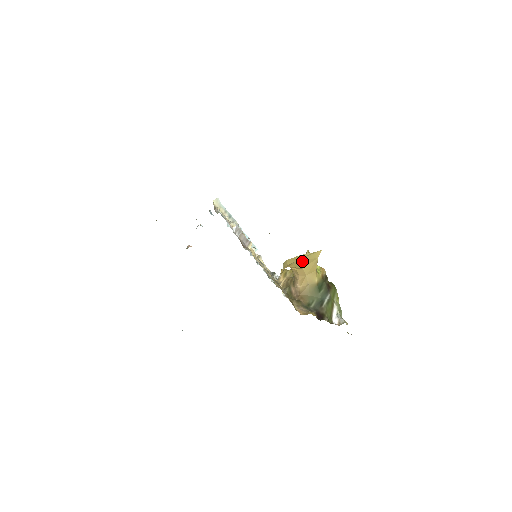
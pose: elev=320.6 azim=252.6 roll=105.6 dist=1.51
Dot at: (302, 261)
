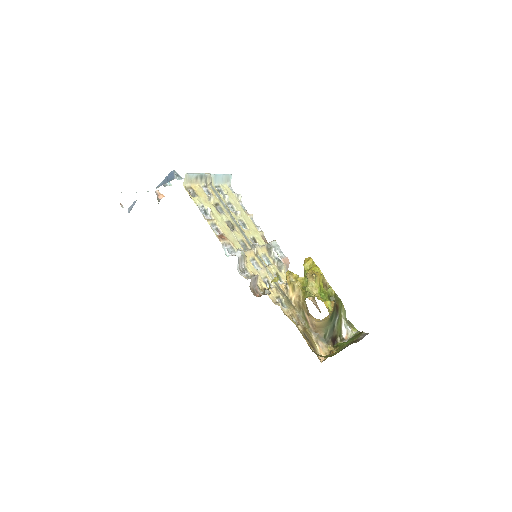
Dot at: occluded
